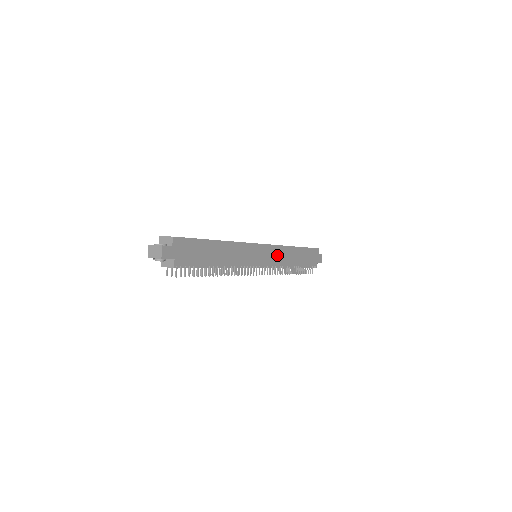
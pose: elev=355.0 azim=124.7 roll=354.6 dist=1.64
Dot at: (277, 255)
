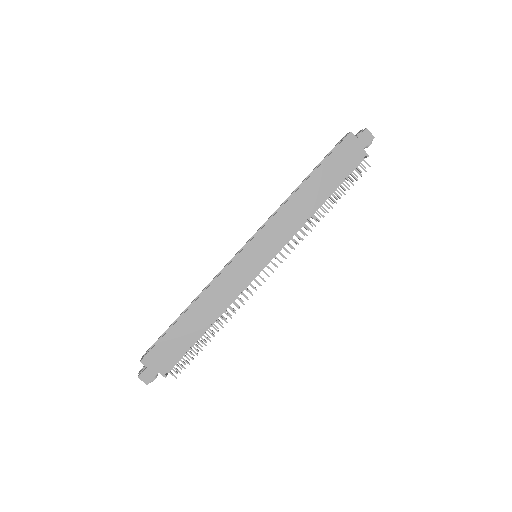
Dot at: (279, 229)
